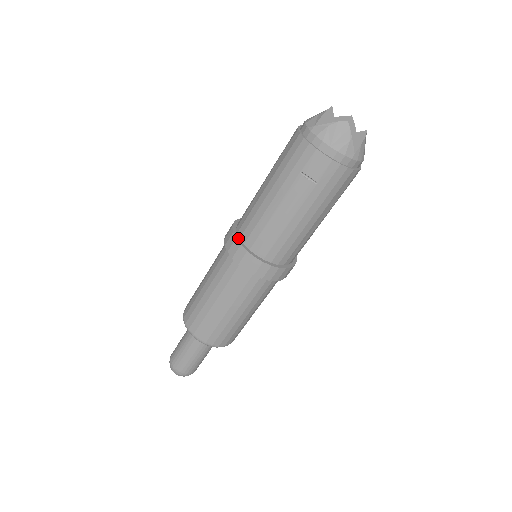
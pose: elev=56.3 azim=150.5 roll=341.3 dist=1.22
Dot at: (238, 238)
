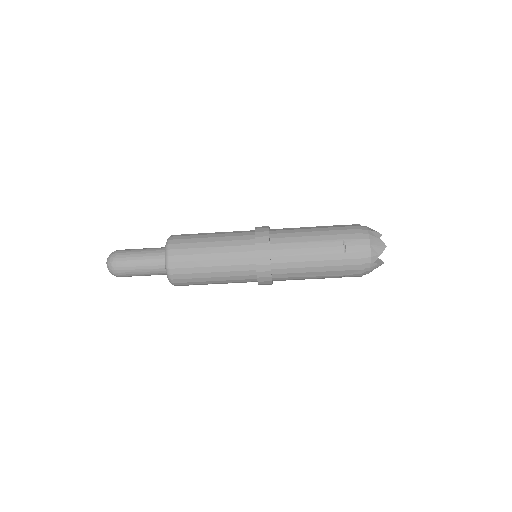
Dot at: (269, 233)
